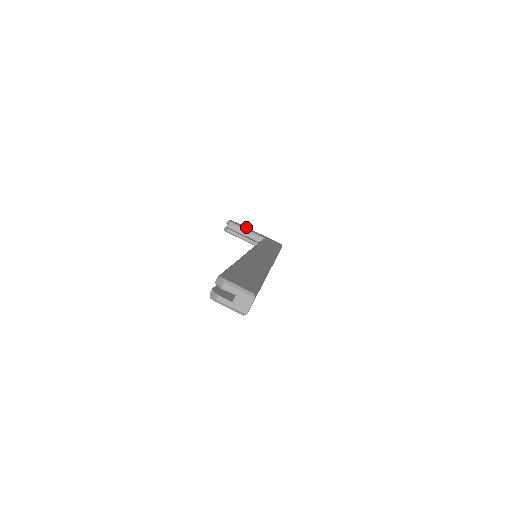
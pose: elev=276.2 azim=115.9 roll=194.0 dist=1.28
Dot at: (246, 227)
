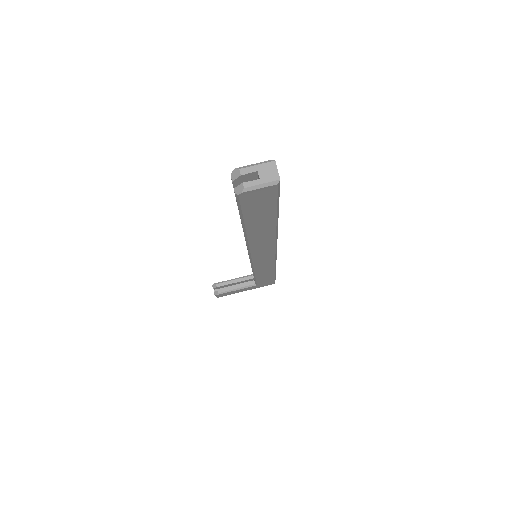
Dot at: occluded
